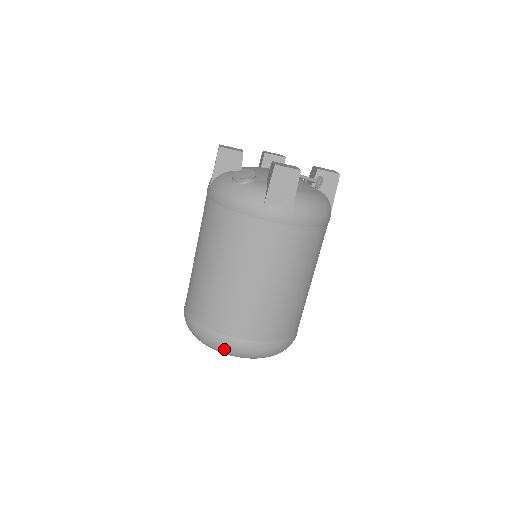
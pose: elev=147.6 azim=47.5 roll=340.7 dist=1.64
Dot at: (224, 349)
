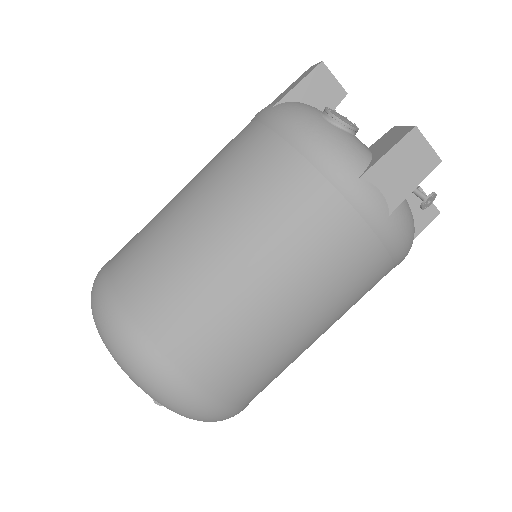
Dot at: (140, 372)
